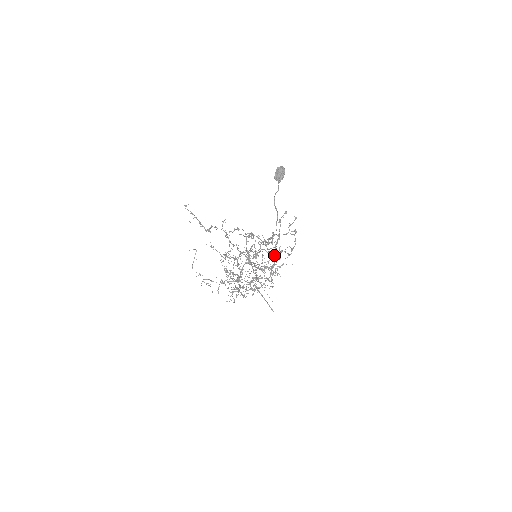
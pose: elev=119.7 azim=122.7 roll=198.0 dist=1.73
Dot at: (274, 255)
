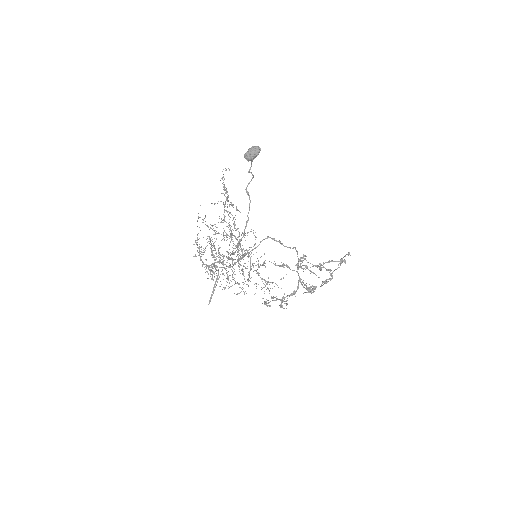
Dot at: (309, 288)
